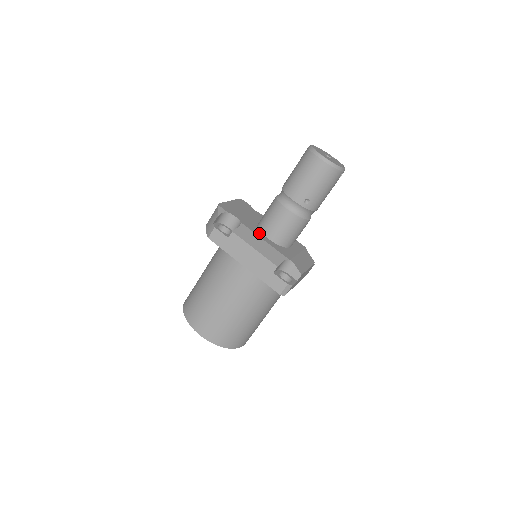
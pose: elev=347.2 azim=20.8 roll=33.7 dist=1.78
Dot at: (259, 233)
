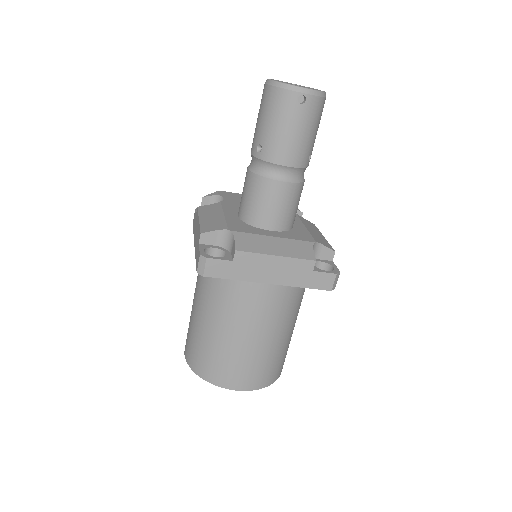
Dot at: (232, 211)
